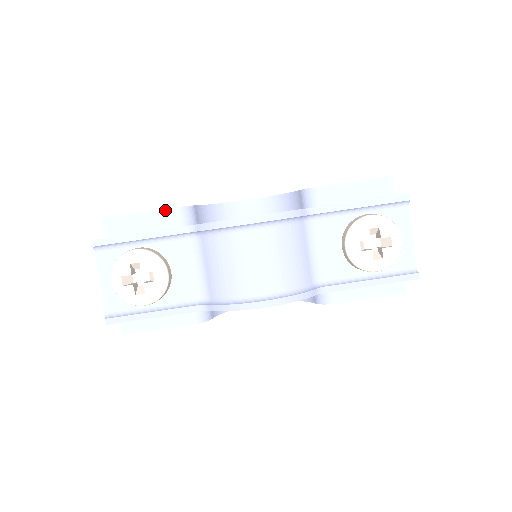
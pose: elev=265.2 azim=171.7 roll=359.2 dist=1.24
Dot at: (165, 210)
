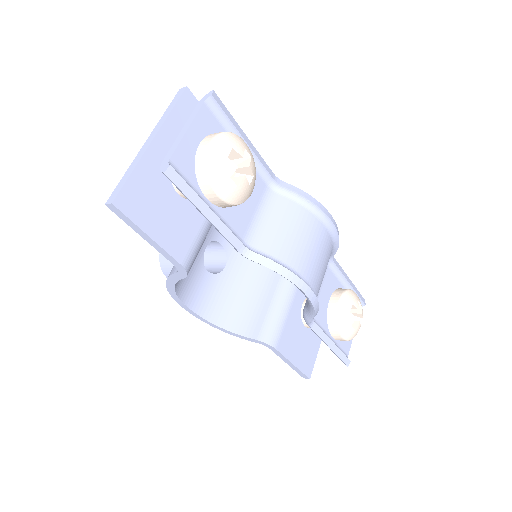
Dot at: occluded
